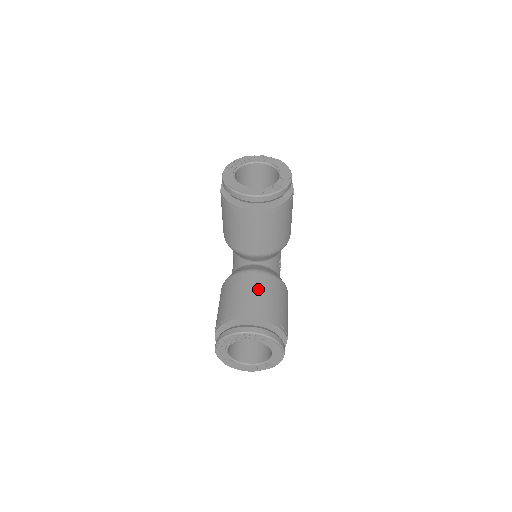
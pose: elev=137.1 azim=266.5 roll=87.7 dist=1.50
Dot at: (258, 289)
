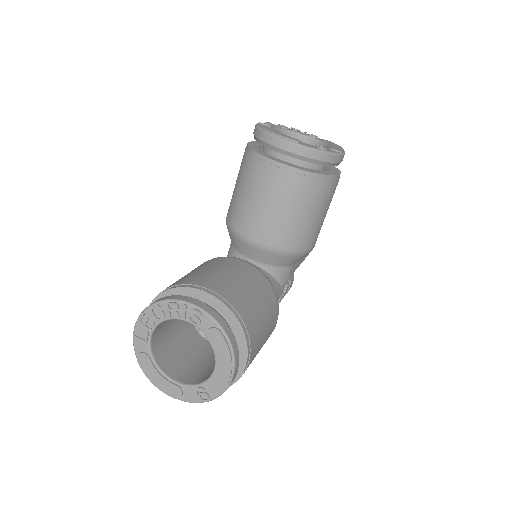
Dot at: (238, 275)
